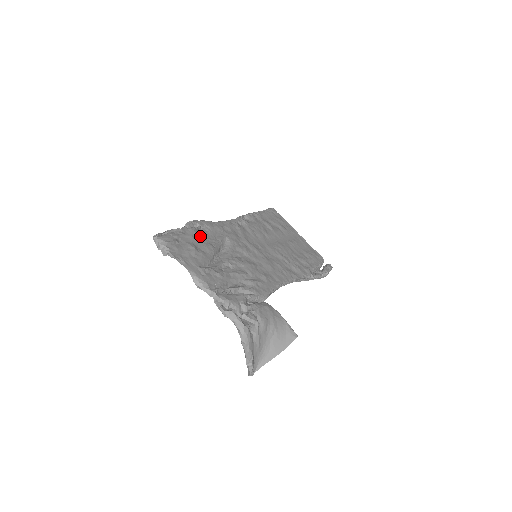
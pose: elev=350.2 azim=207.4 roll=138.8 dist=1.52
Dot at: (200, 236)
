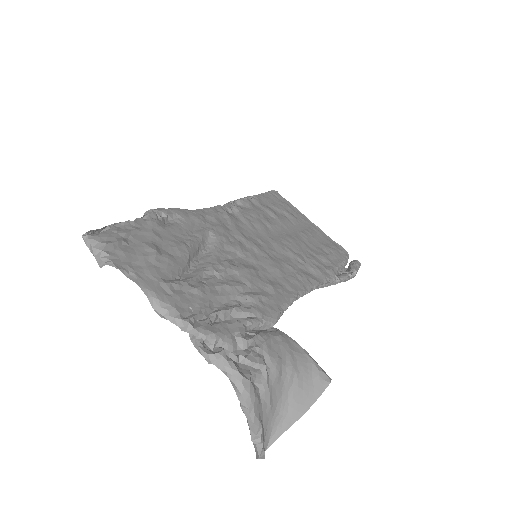
Dot at: (166, 231)
